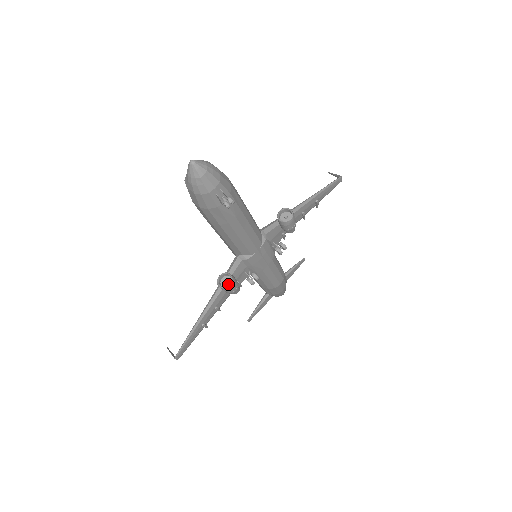
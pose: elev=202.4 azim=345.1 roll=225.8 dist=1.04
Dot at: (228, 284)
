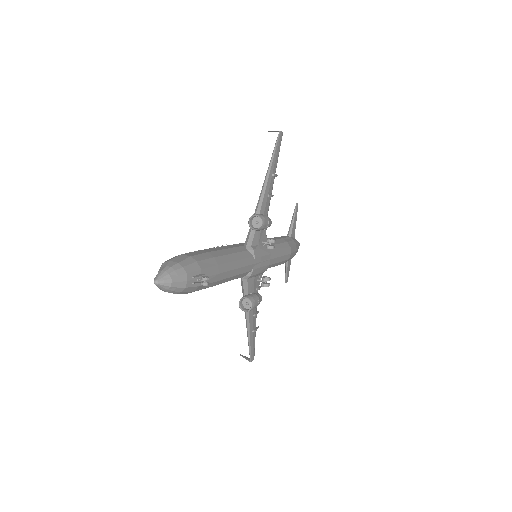
Dot at: (250, 305)
